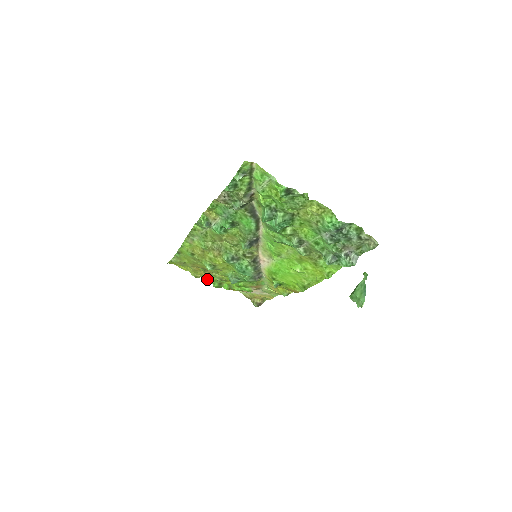
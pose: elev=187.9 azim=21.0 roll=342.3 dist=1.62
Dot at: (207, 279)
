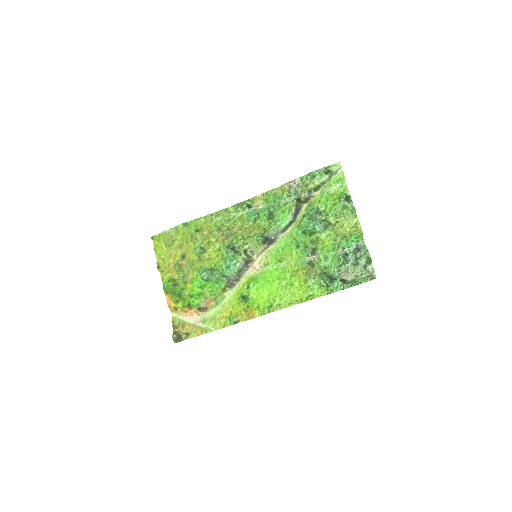
Dot at: (163, 278)
